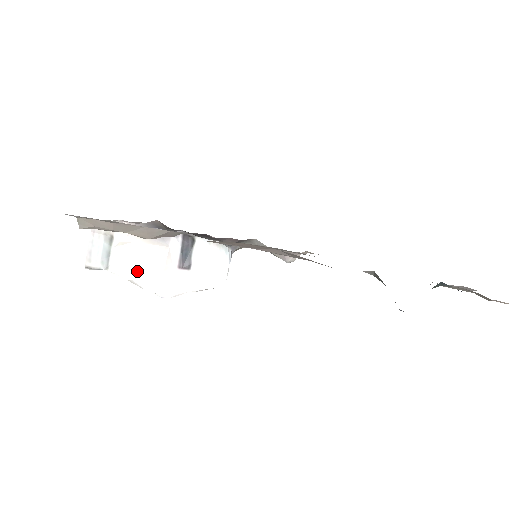
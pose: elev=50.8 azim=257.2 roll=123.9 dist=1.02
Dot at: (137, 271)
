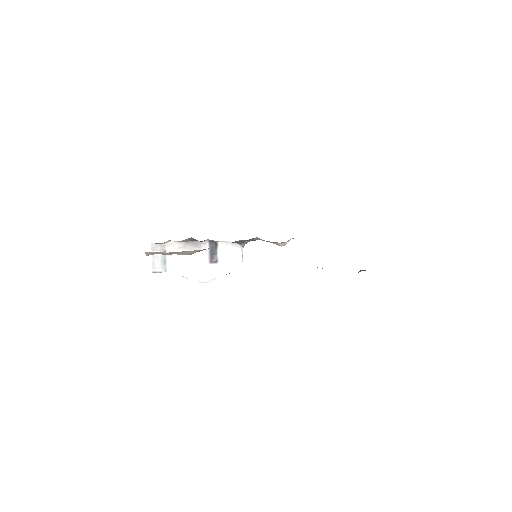
Dot at: (184, 269)
